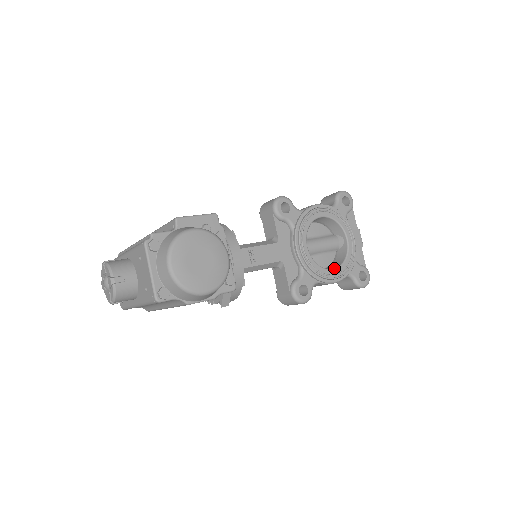
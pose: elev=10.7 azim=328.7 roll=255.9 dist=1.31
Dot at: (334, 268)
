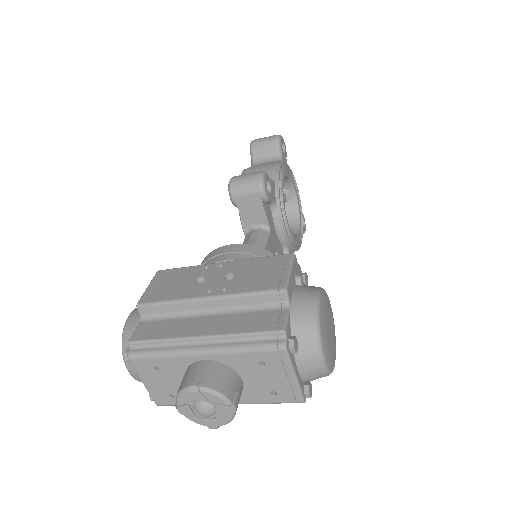
Dot at: (298, 230)
